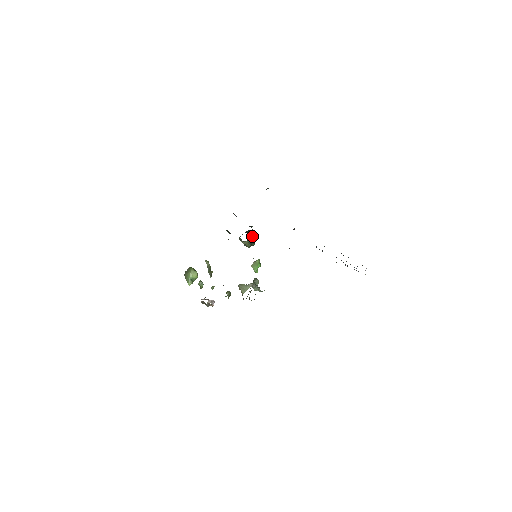
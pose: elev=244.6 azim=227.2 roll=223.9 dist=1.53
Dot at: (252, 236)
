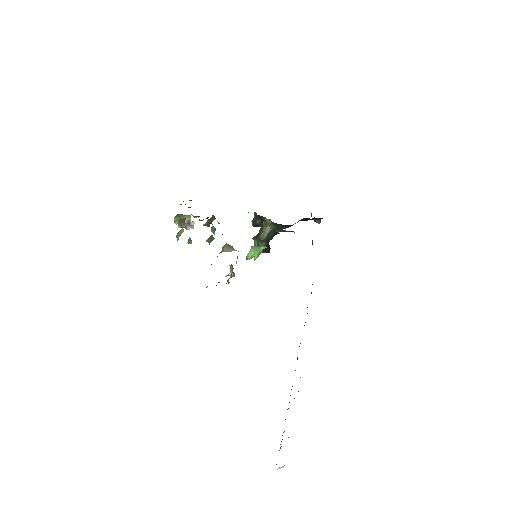
Dot at: (275, 232)
